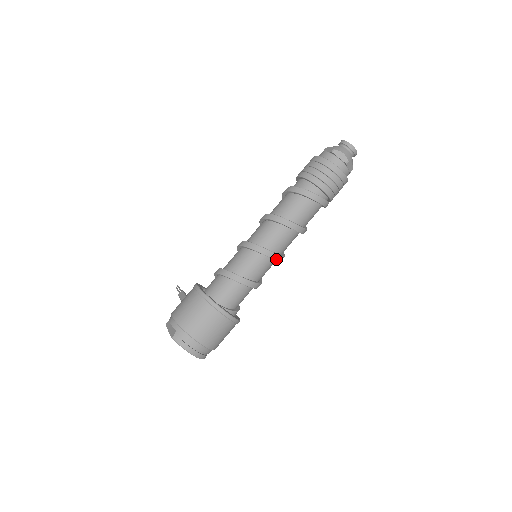
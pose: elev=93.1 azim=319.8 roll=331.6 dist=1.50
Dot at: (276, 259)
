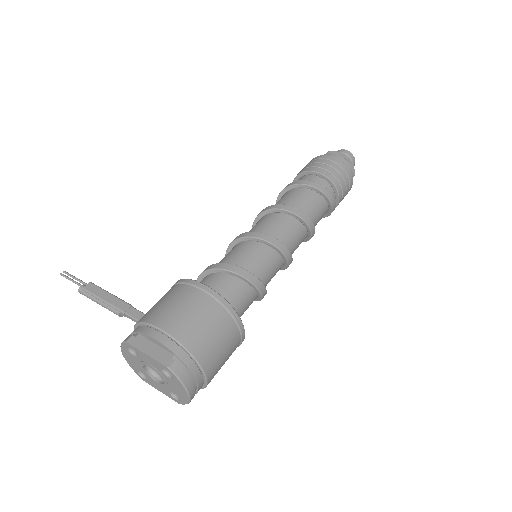
Dot at: (288, 266)
